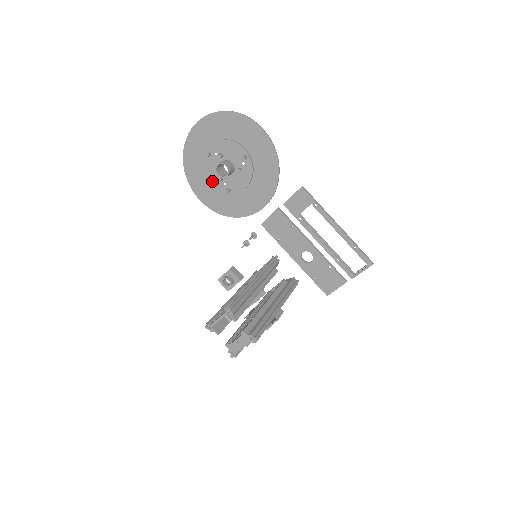
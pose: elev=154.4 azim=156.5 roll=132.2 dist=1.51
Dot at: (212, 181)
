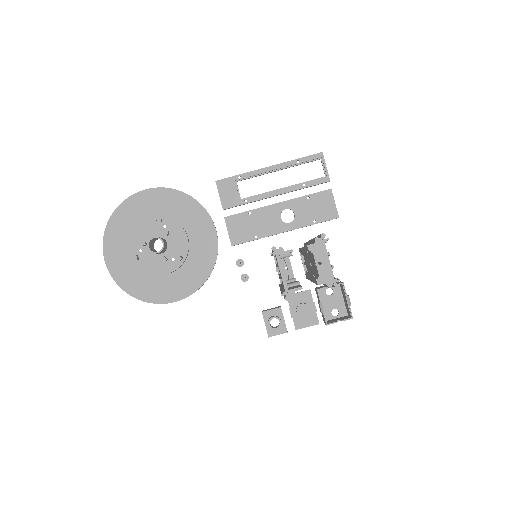
Dot at: (163, 272)
